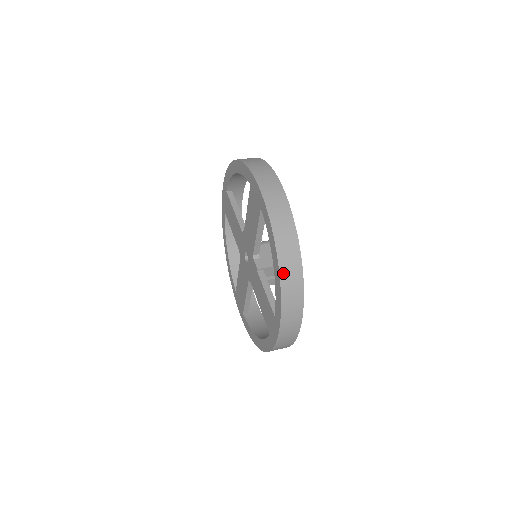
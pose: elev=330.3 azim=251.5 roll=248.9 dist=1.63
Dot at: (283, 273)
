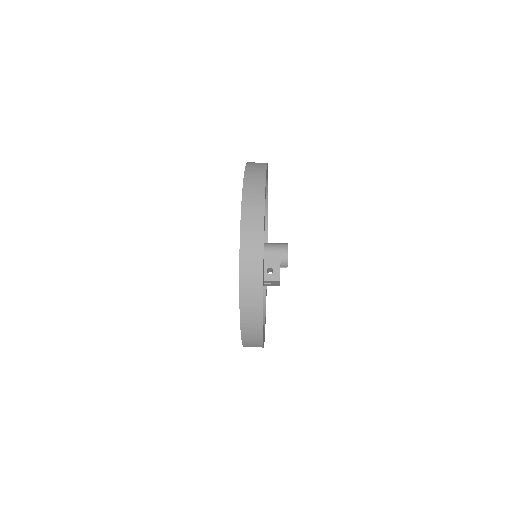
Dot at: (243, 318)
